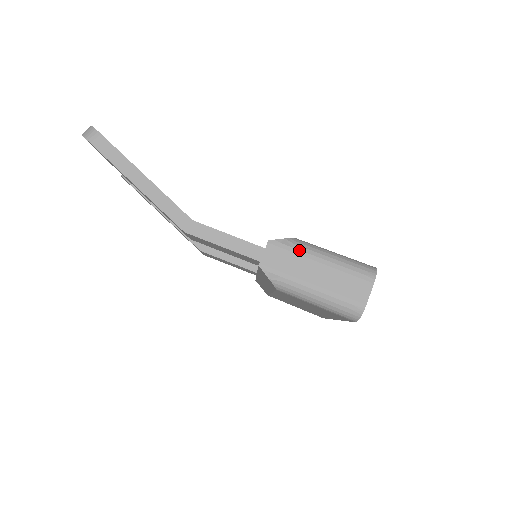
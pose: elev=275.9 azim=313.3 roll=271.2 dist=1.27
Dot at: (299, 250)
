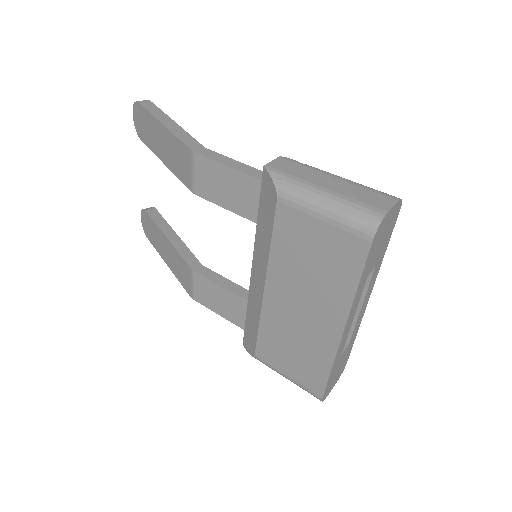
Dot at: (312, 167)
